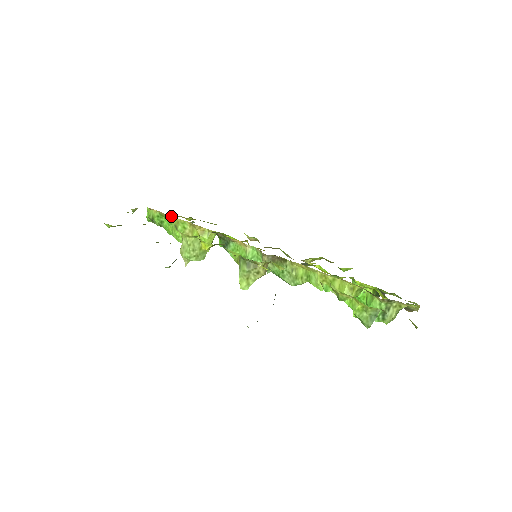
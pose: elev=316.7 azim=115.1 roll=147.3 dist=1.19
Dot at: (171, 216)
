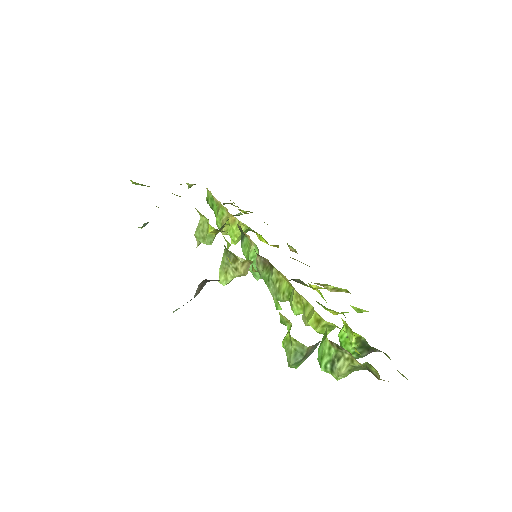
Dot at: occluded
